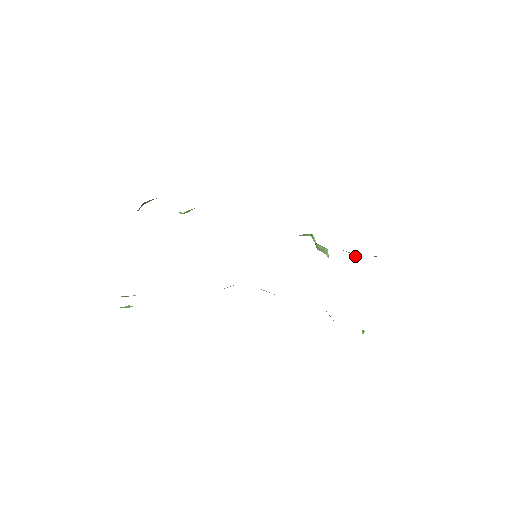
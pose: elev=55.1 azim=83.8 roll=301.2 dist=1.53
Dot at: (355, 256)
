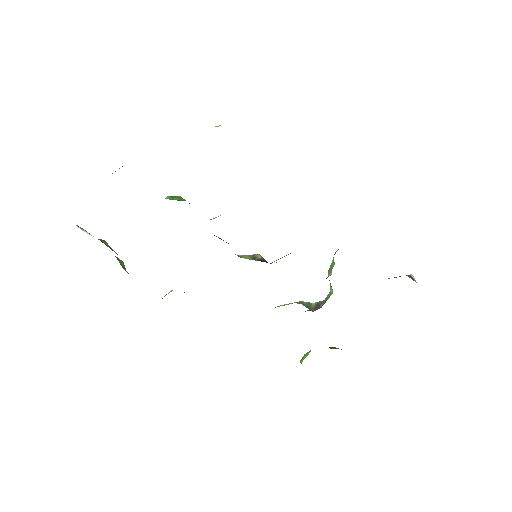
Dot at: occluded
